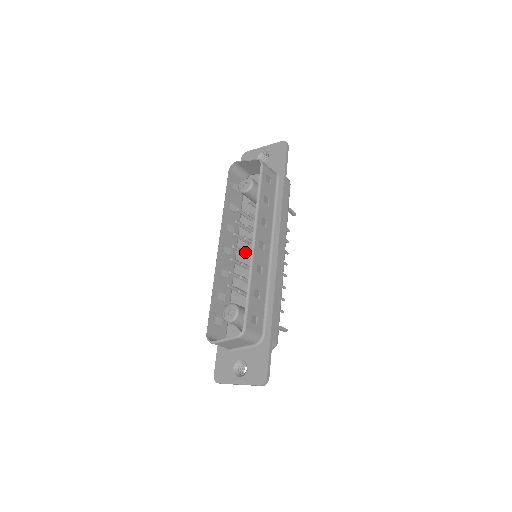
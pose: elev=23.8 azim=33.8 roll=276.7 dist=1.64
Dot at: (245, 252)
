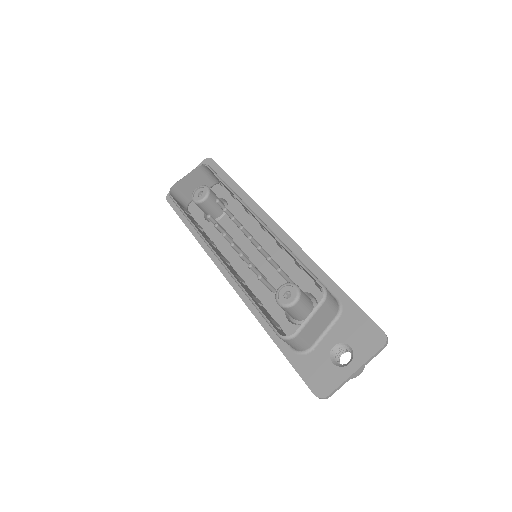
Dot at: (252, 238)
